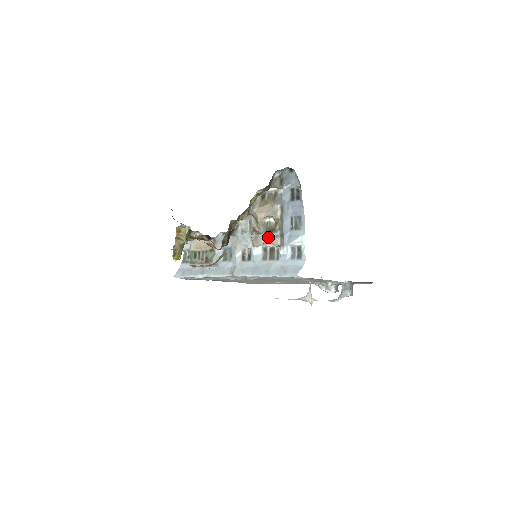
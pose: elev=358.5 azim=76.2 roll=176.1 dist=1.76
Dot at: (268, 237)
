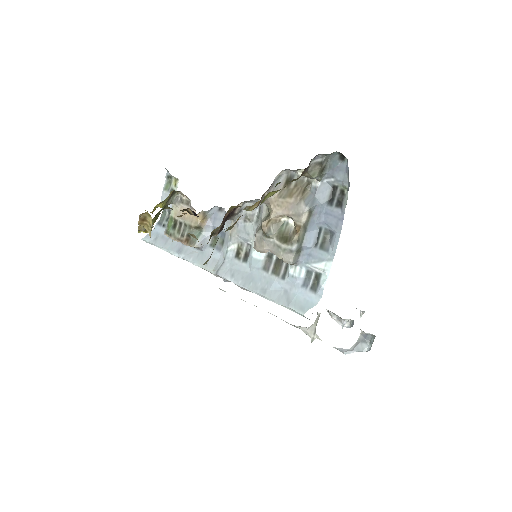
Dot at: (278, 247)
